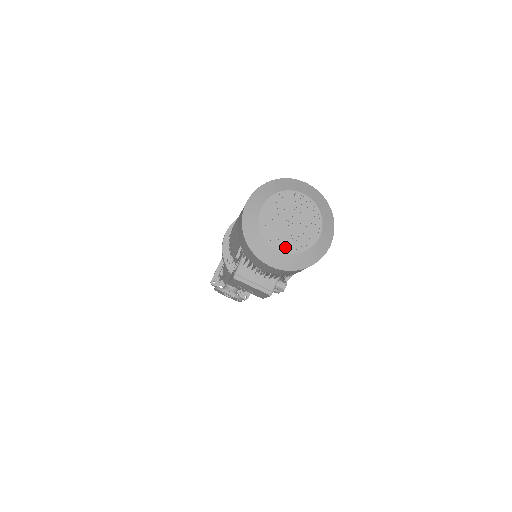
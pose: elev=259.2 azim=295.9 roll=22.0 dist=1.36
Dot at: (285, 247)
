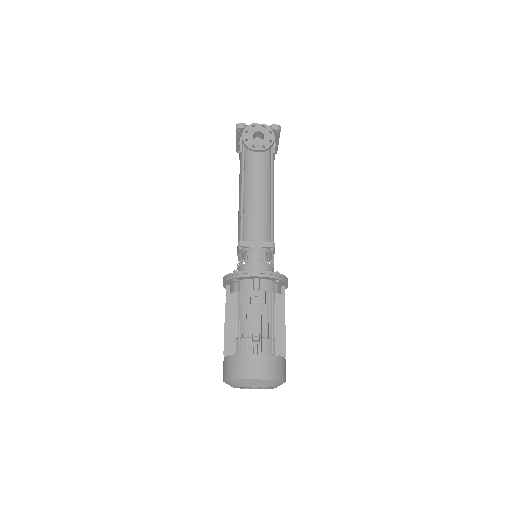
Dot at: (257, 388)
